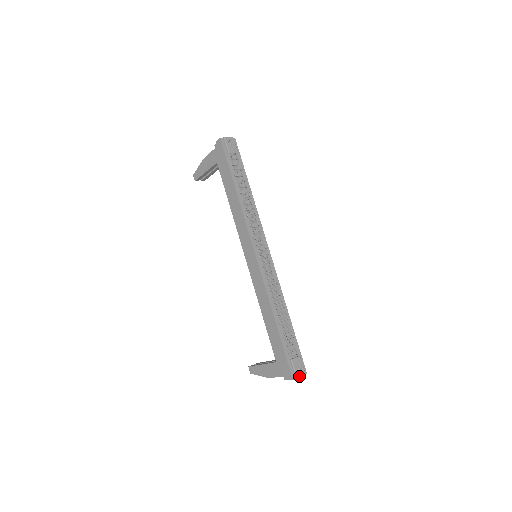
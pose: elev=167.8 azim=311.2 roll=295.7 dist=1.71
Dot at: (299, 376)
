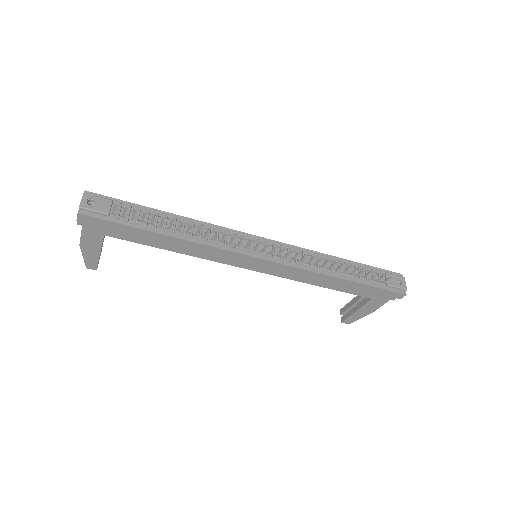
Dot at: (405, 286)
